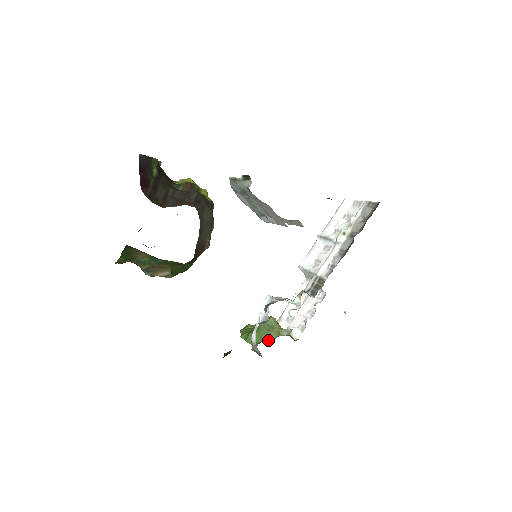
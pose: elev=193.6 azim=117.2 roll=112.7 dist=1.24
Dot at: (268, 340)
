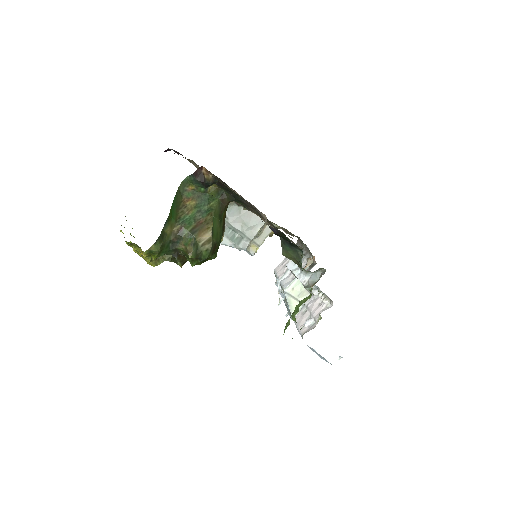
Dot at: occluded
